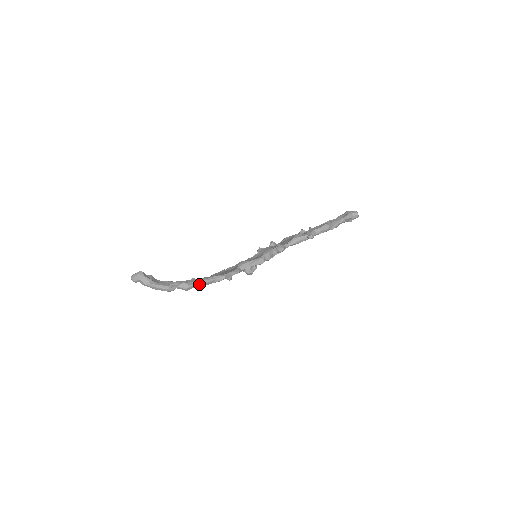
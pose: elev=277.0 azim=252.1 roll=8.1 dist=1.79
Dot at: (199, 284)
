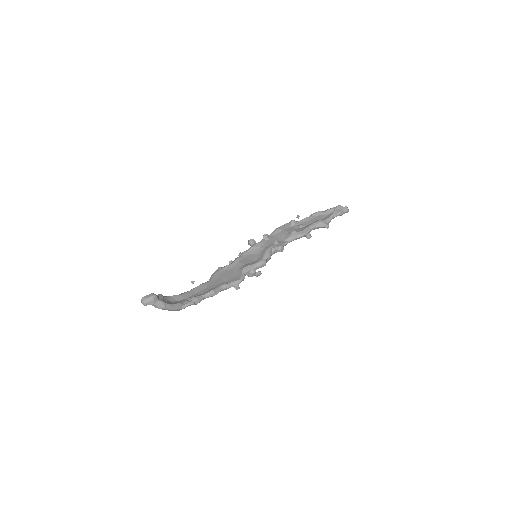
Dot at: (208, 297)
